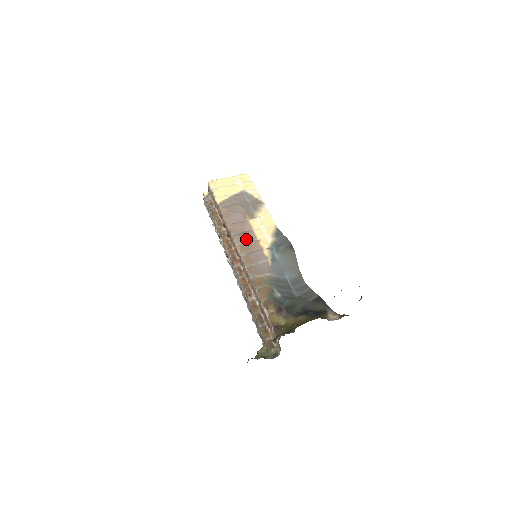
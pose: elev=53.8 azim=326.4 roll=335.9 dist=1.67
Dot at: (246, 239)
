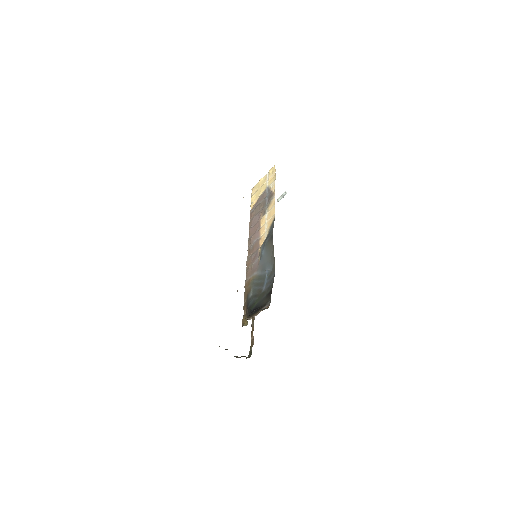
Dot at: (253, 241)
